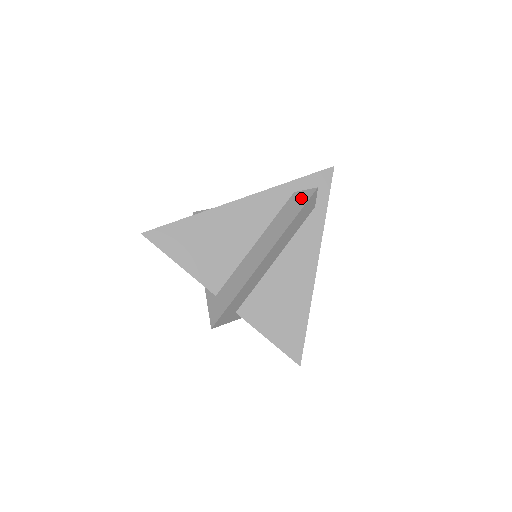
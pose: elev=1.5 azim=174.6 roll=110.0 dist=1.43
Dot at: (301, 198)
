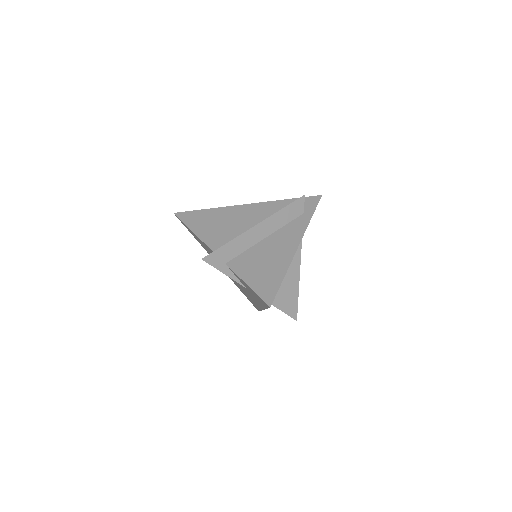
Dot at: occluded
